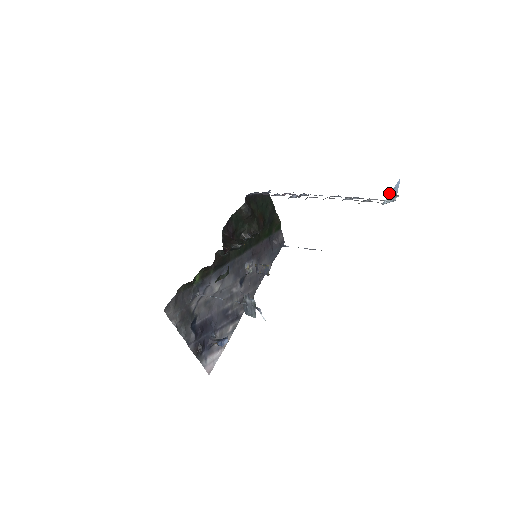
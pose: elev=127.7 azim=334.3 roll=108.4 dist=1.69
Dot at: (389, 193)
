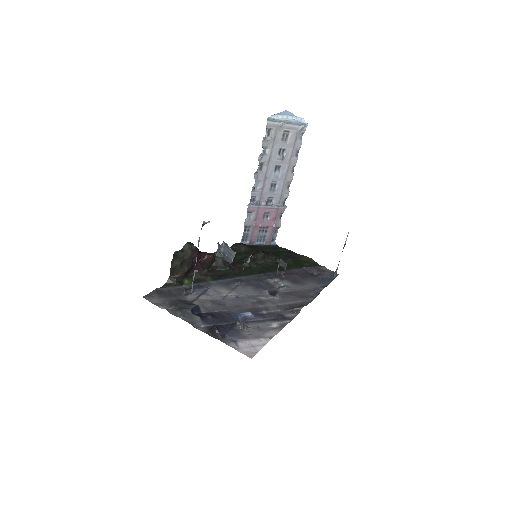
Dot at: (275, 115)
